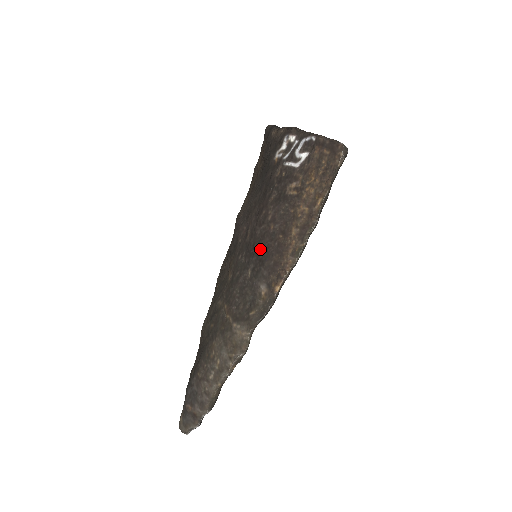
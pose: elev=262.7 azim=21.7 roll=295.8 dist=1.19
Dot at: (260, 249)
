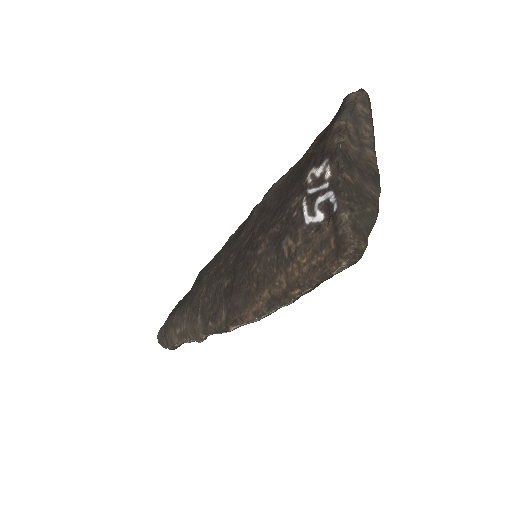
Dot at: (239, 275)
